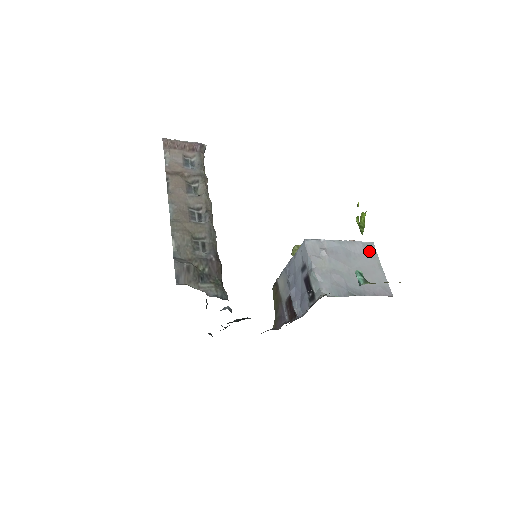
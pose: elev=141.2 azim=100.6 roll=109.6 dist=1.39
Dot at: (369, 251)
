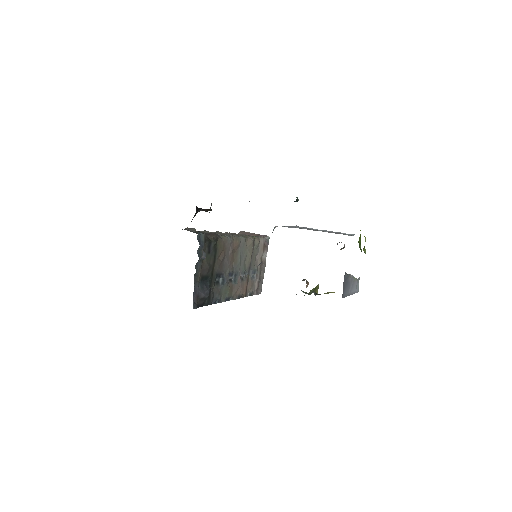
Dot at: (345, 234)
